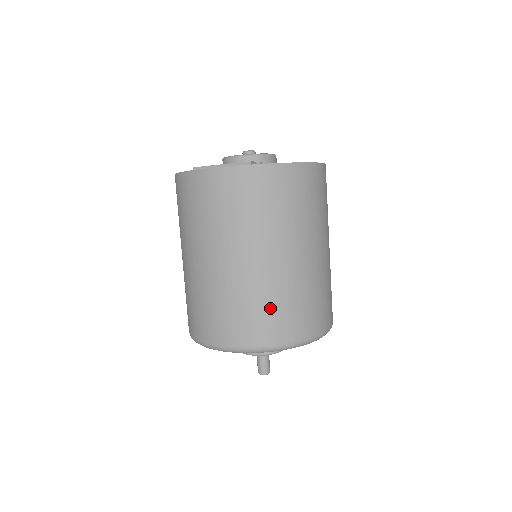
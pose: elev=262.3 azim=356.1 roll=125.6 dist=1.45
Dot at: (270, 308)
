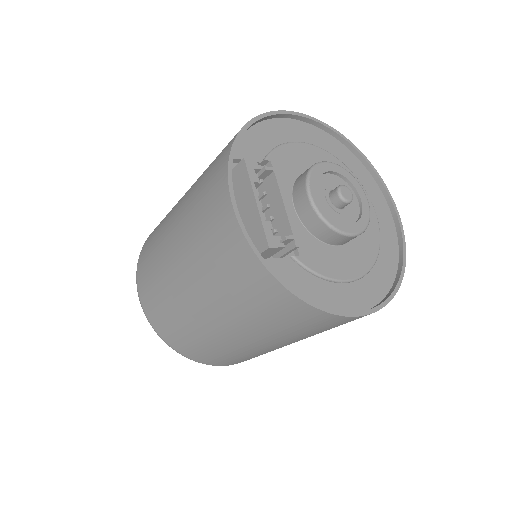
Dot at: (176, 325)
